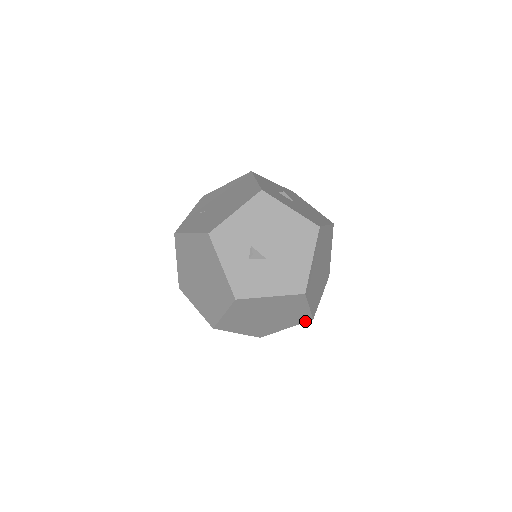
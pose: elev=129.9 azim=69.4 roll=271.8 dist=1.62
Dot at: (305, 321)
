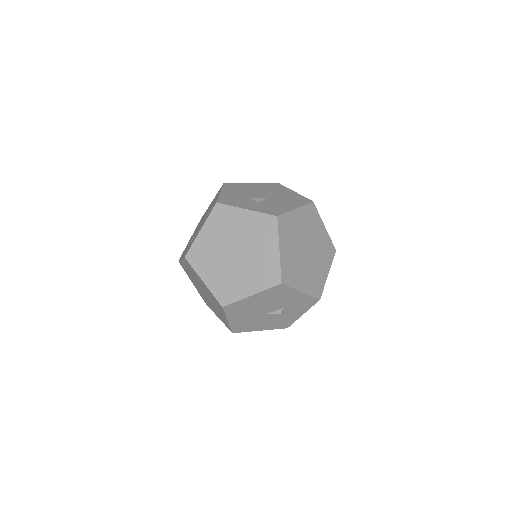
Dot at: (333, 256)
